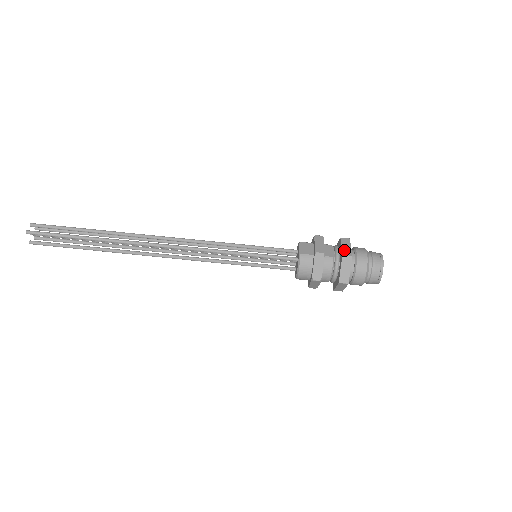
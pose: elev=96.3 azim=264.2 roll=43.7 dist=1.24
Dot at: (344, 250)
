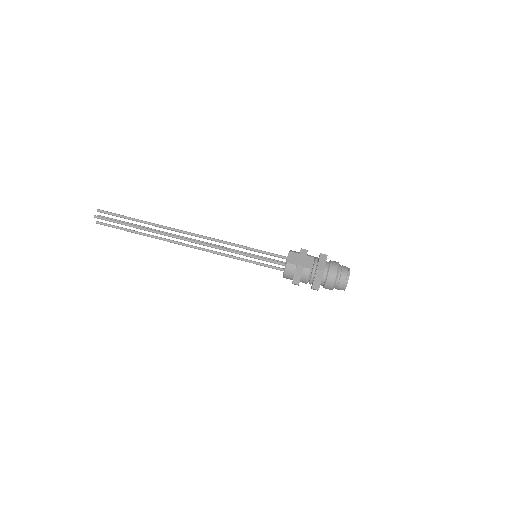
Dot at: (319, 266)
